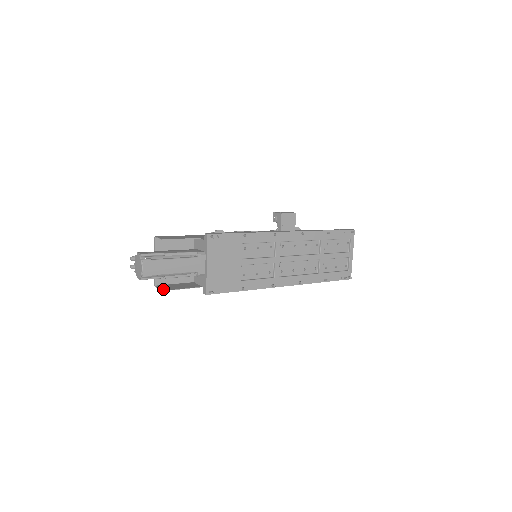
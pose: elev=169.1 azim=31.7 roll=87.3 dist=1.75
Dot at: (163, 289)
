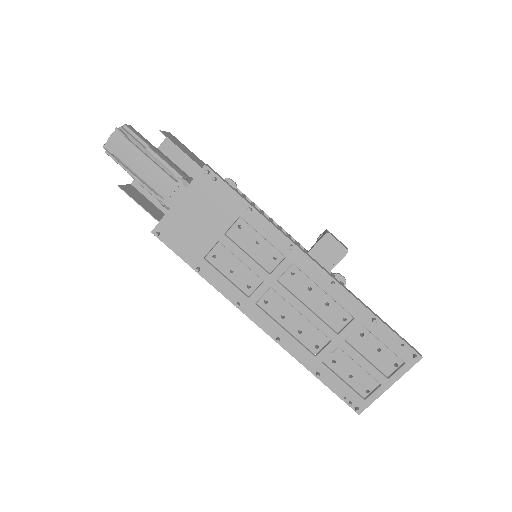
Dot at: (123, 187)
